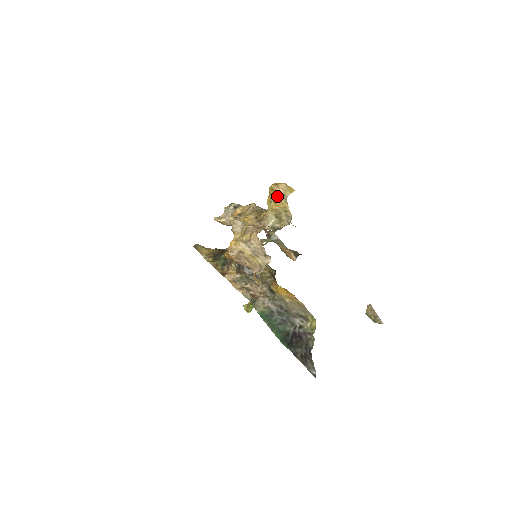
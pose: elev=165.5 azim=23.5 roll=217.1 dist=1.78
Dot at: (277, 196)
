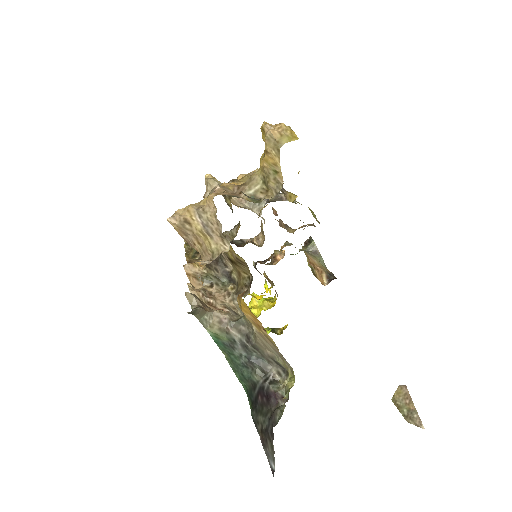
Dot at: (266, 142)
